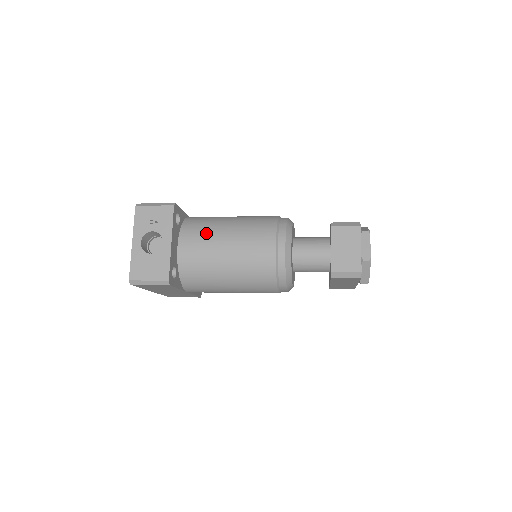
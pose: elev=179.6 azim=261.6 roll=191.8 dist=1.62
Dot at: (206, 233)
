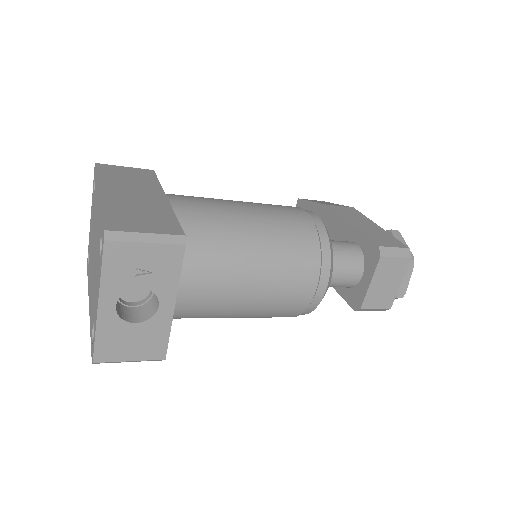
Dot at: (219, 267)
